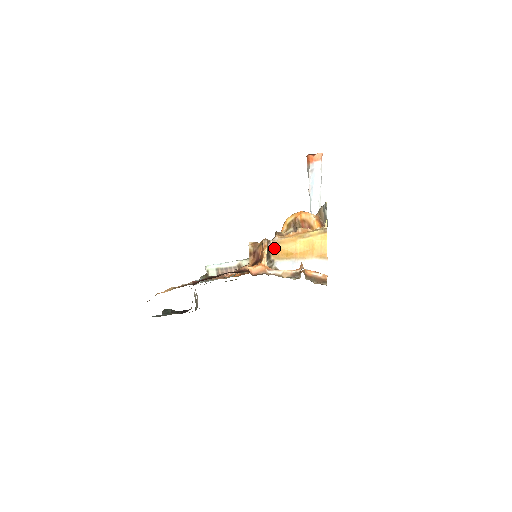
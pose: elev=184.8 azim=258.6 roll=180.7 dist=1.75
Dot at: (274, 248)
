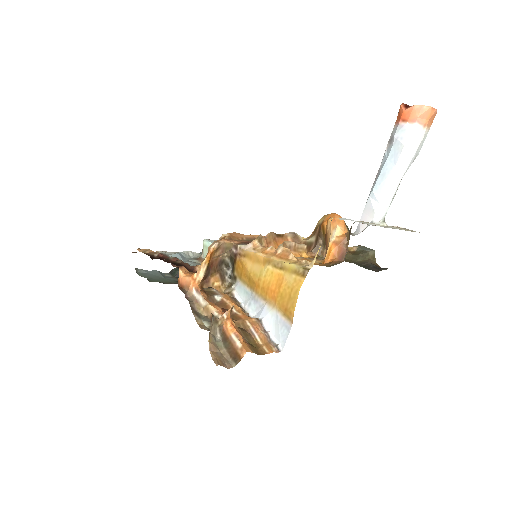
Dot at: (239, 259)
